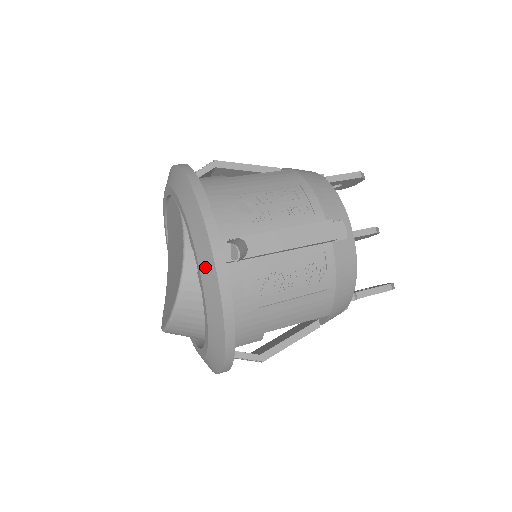
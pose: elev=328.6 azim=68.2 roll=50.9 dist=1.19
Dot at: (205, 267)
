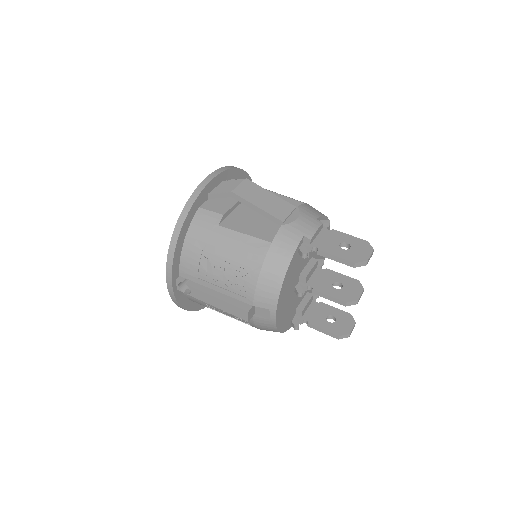
Dot at: occluded
